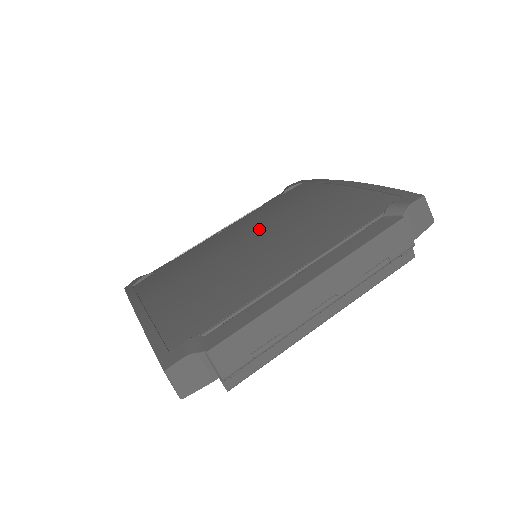
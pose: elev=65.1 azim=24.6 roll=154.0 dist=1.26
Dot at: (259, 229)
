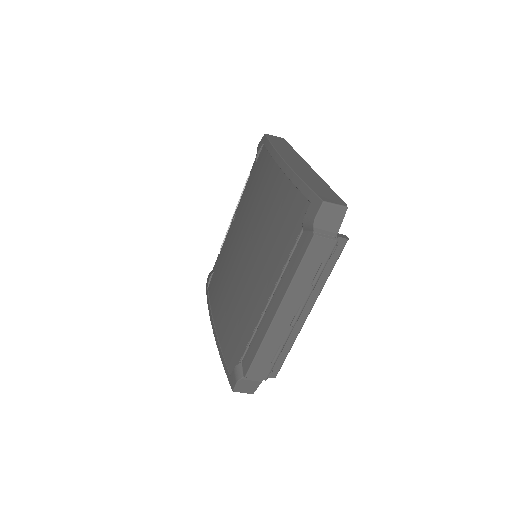
Dot at: (247, 233)
